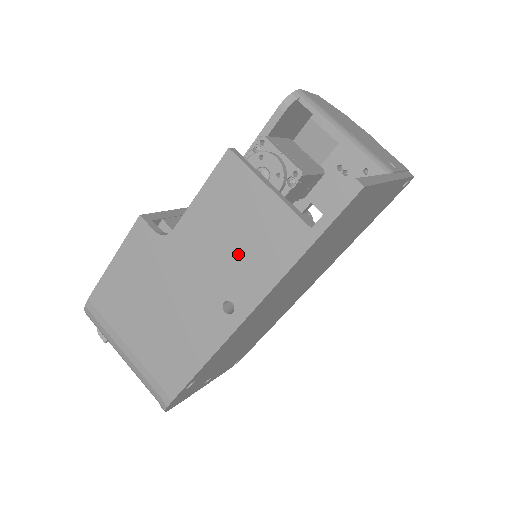
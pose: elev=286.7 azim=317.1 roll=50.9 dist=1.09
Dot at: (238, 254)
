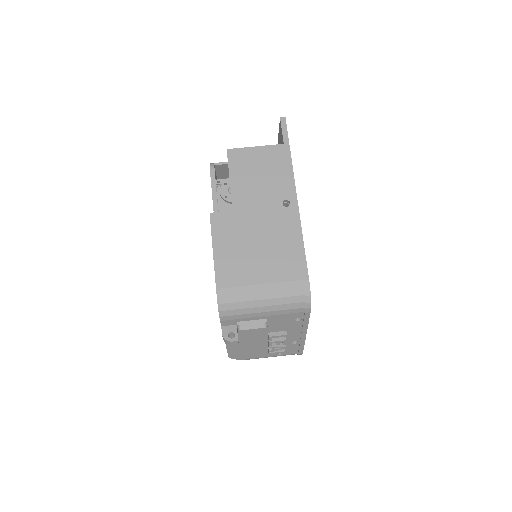
Dot at: (268, 180)
